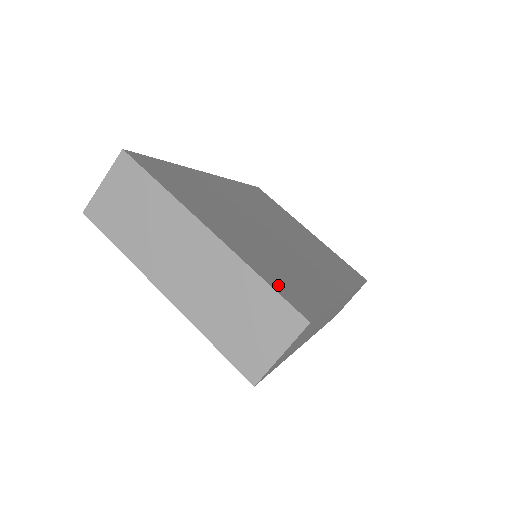
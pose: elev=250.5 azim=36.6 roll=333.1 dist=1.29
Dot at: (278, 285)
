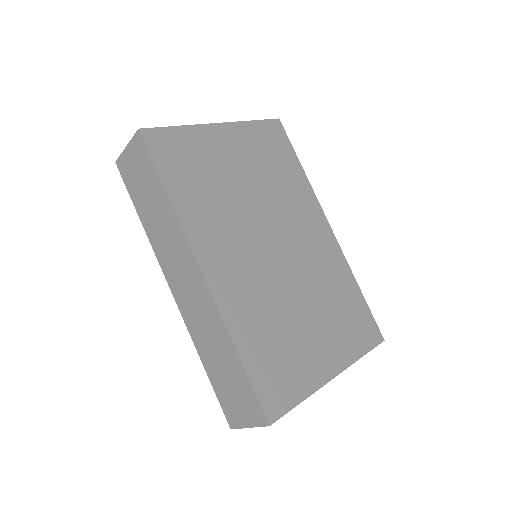
Dot at: (363, 342)
